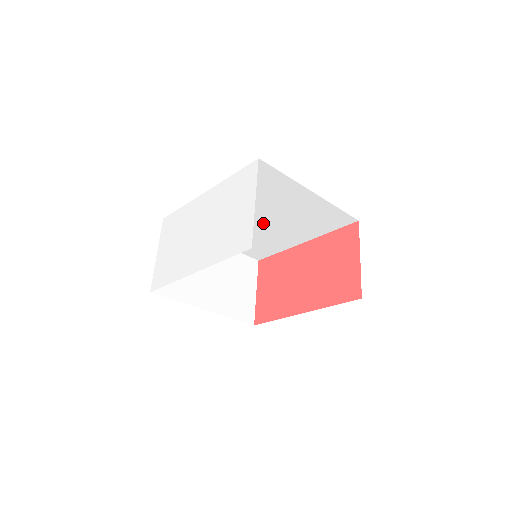
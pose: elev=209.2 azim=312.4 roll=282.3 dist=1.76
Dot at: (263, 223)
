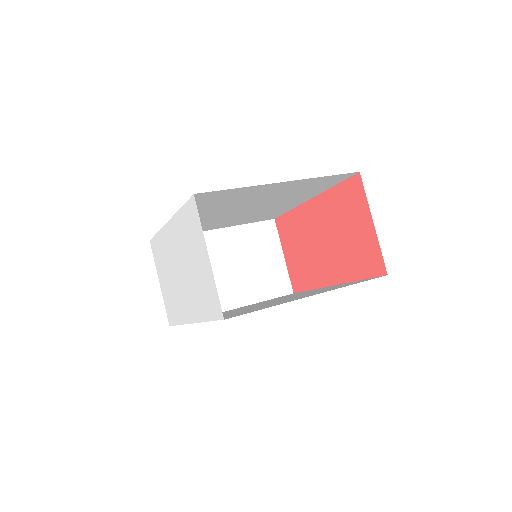
Dot at: (252, 208)
